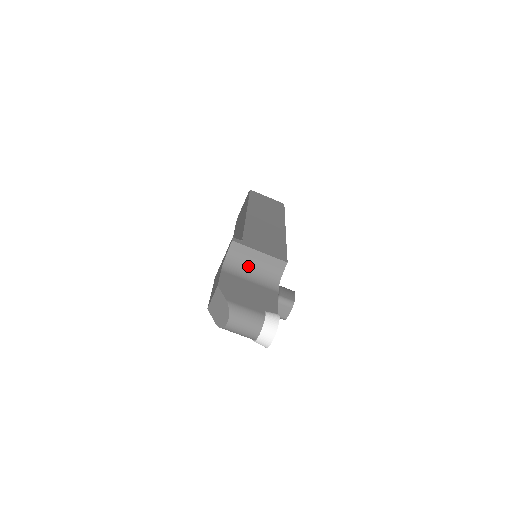
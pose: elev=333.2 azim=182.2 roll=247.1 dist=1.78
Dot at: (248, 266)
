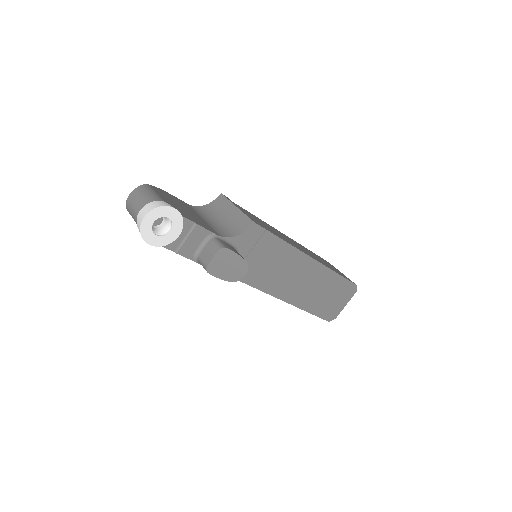
Dot at: (217, 216)
